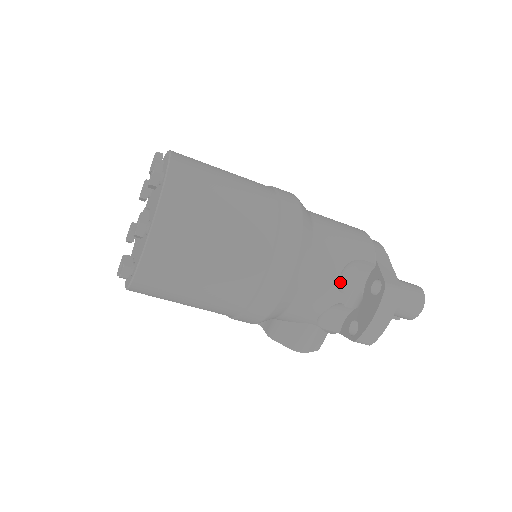
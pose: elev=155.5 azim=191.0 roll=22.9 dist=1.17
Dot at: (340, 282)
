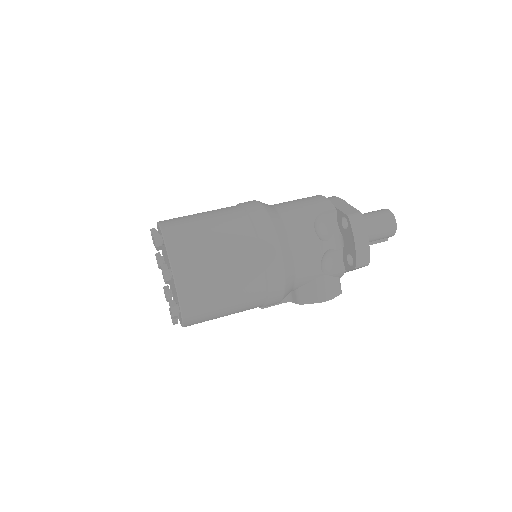
Dot at: (319, 235)
